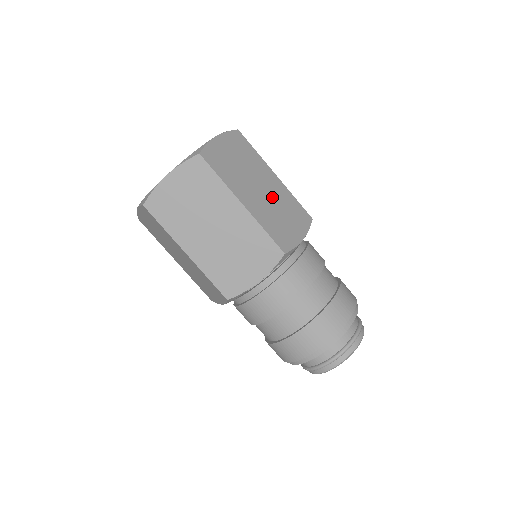
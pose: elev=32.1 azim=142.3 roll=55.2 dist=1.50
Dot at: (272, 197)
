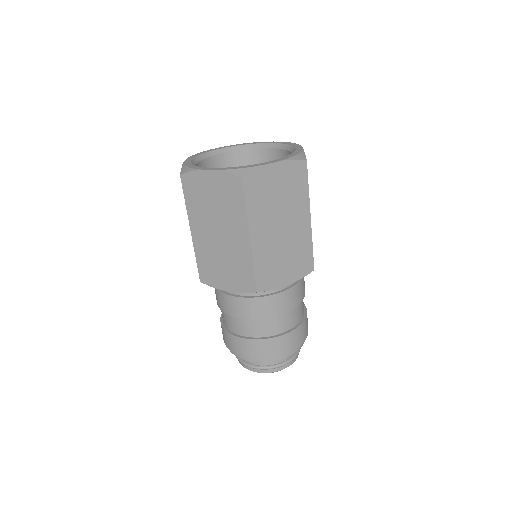
Dot at: occluded
